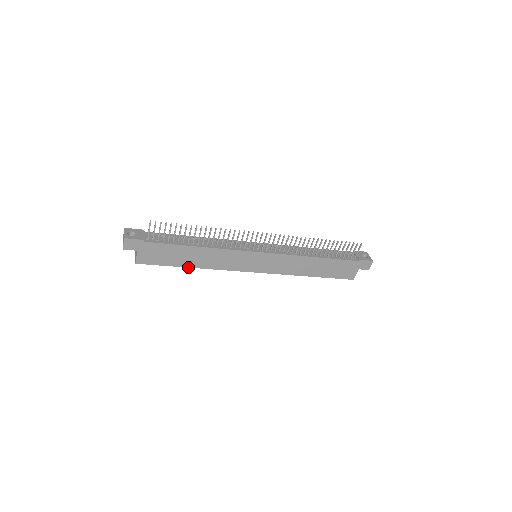
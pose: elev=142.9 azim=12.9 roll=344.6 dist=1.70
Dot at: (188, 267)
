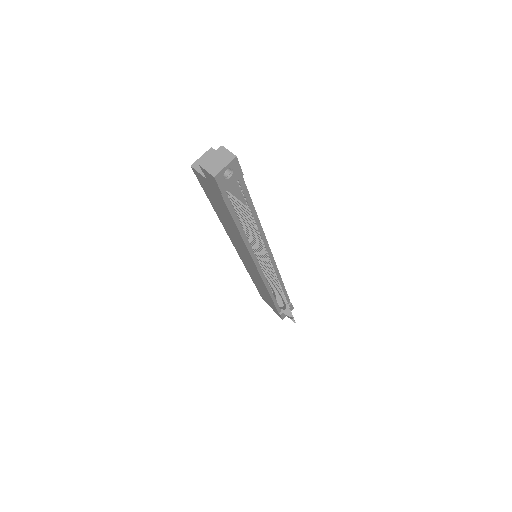
Dot at: (215, 209)
